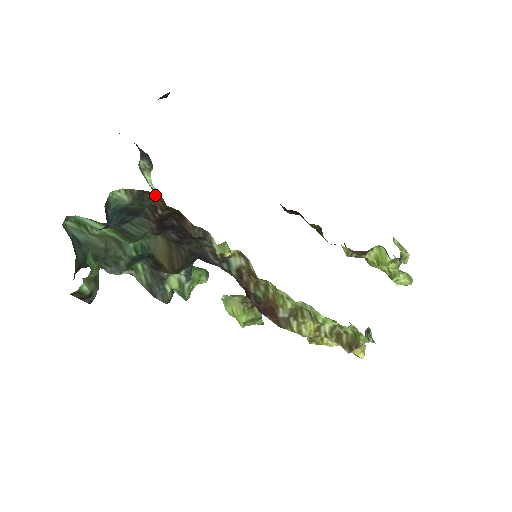
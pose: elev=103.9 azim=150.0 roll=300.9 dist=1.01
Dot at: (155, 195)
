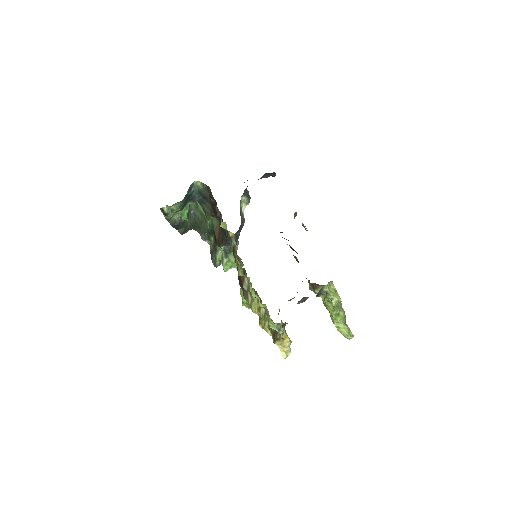
Dot at: occluded
